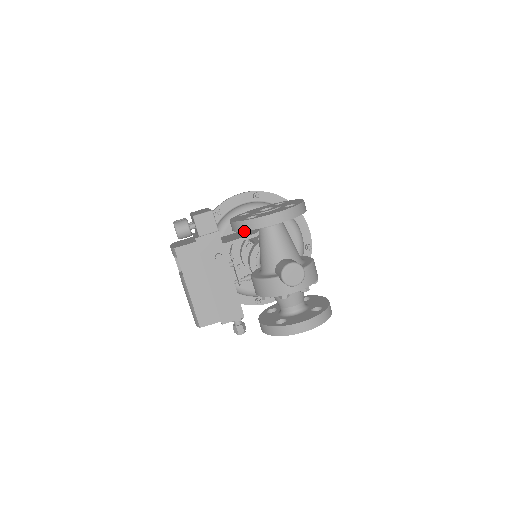
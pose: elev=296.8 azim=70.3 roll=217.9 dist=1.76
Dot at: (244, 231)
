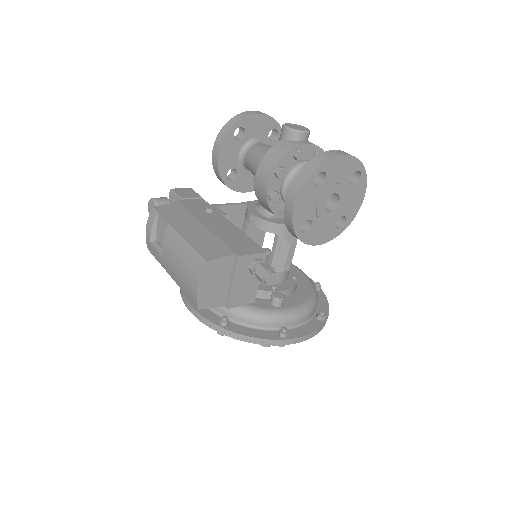
Dot at: occluded
